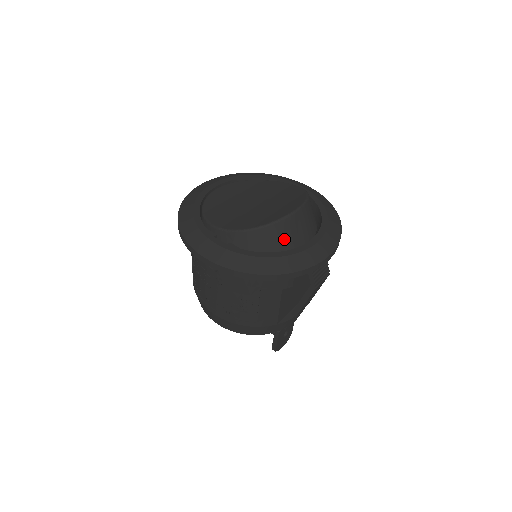
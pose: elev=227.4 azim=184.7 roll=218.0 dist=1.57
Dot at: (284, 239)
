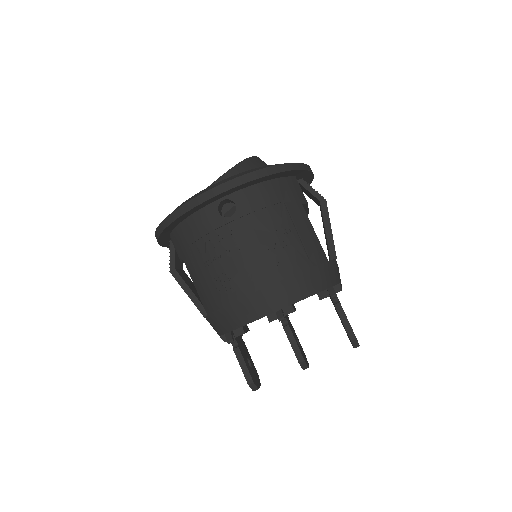
Dot at: occluded
